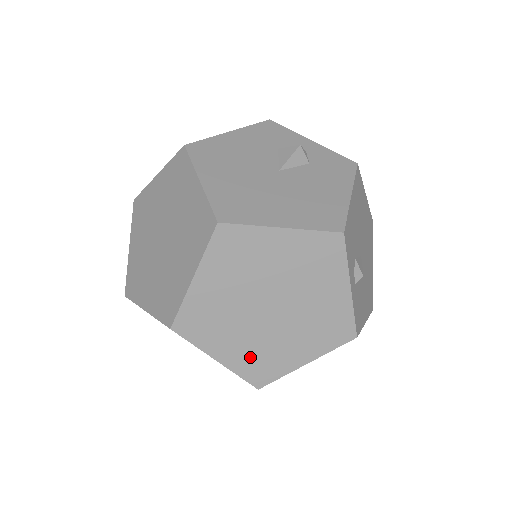
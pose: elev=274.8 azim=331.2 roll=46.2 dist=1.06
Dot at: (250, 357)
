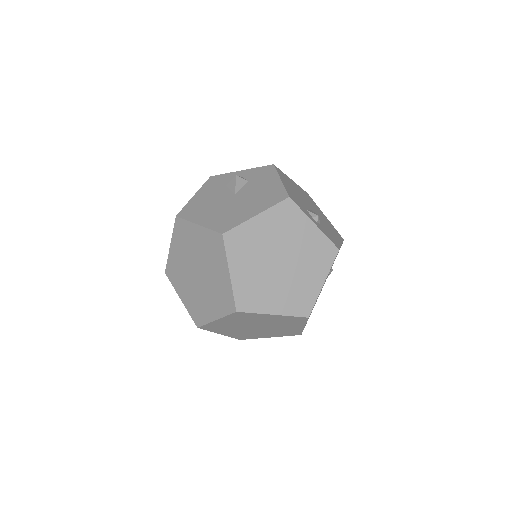
Dot at: (290, 300)
